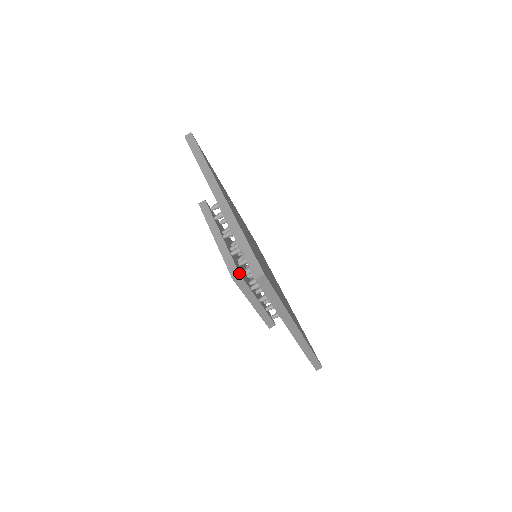
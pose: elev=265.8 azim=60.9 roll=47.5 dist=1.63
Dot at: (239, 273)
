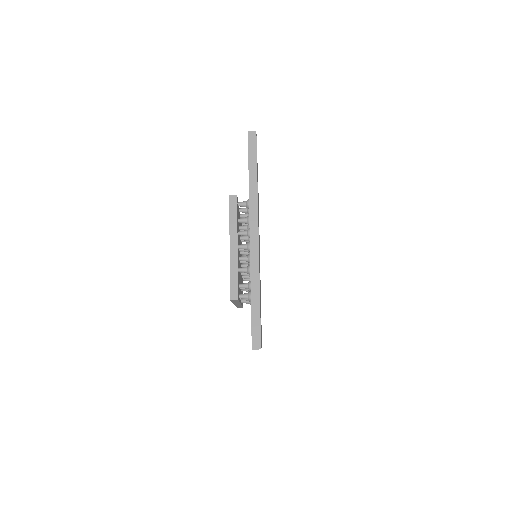
Dot at: (238, 298)
